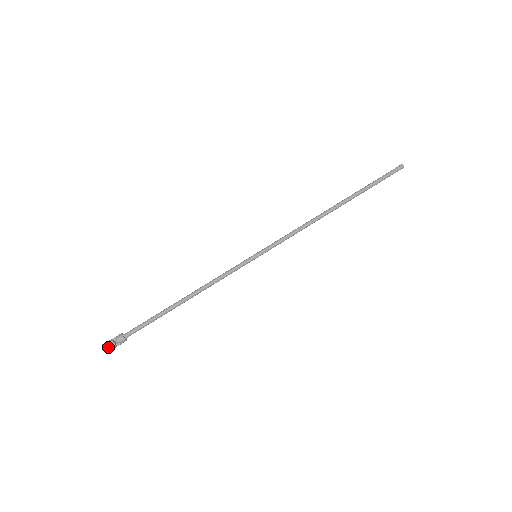
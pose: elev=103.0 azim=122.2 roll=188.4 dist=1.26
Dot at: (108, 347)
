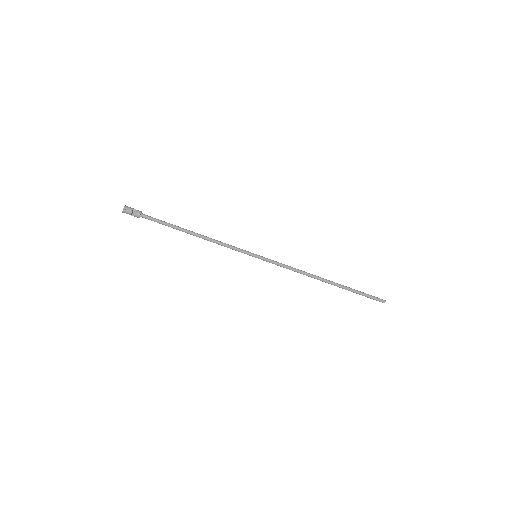
Dot at: (126, 210)
